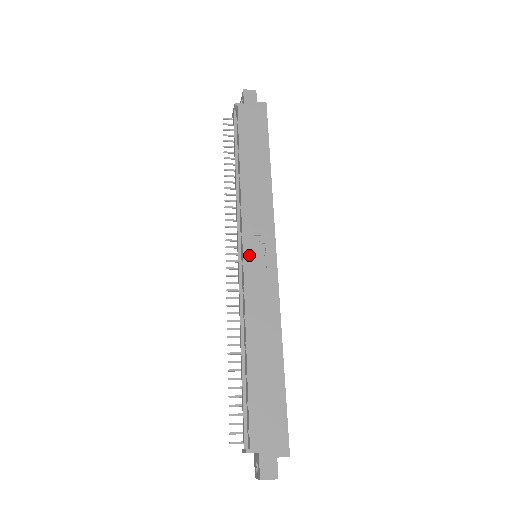
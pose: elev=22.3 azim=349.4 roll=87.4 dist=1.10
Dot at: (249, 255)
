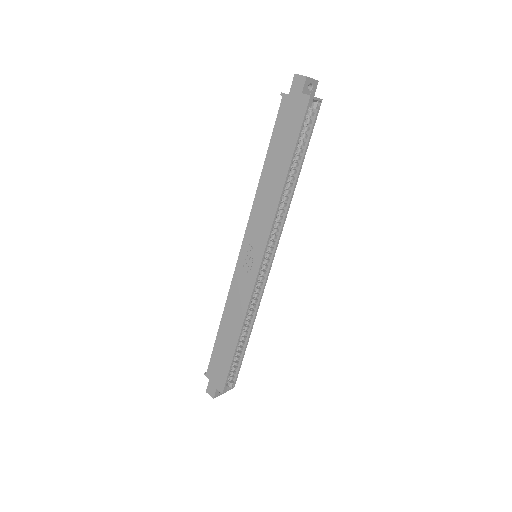
Dot at: (242, 257)
